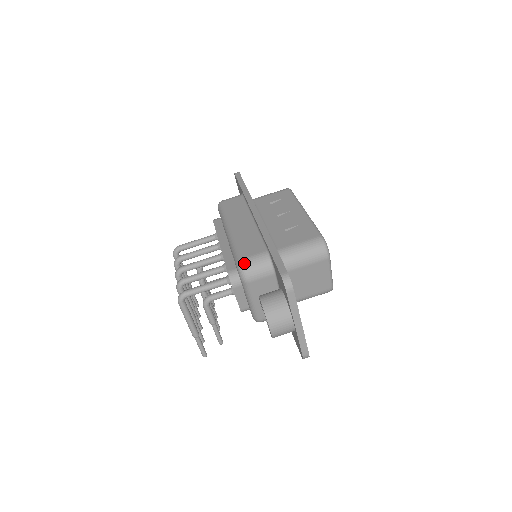
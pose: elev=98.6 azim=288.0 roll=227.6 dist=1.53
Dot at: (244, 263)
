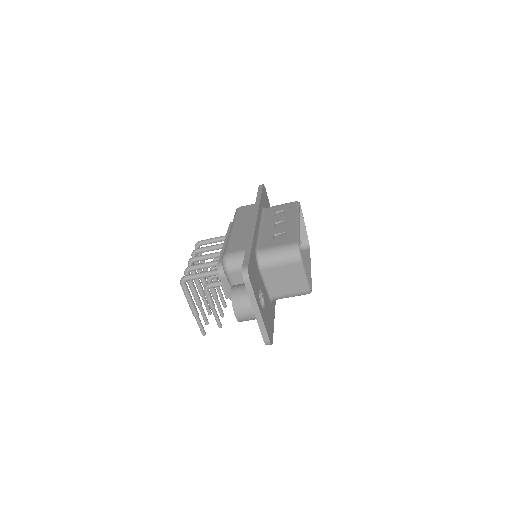
Dot at: (227, 257)
